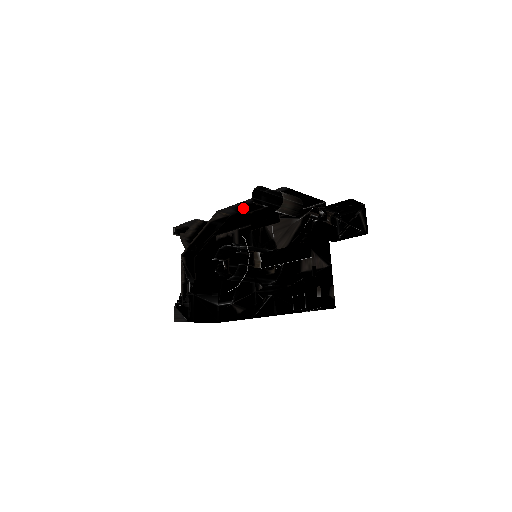
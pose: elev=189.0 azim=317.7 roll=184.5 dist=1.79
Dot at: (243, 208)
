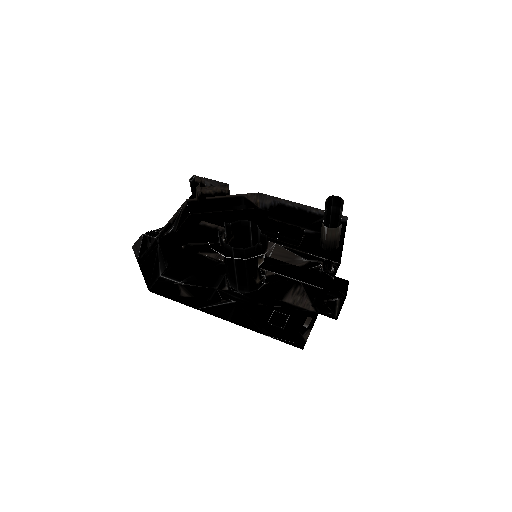
Dot at: (281, 210)
